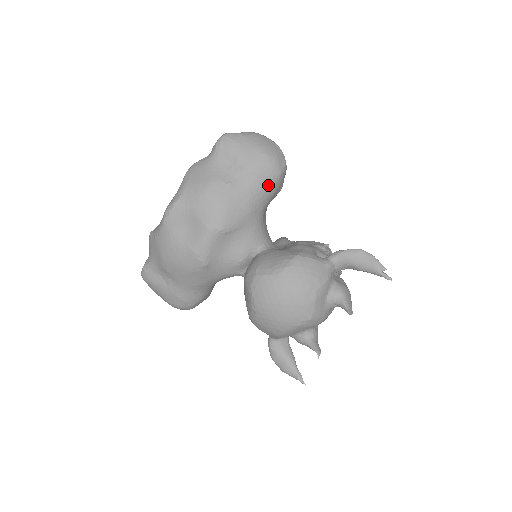
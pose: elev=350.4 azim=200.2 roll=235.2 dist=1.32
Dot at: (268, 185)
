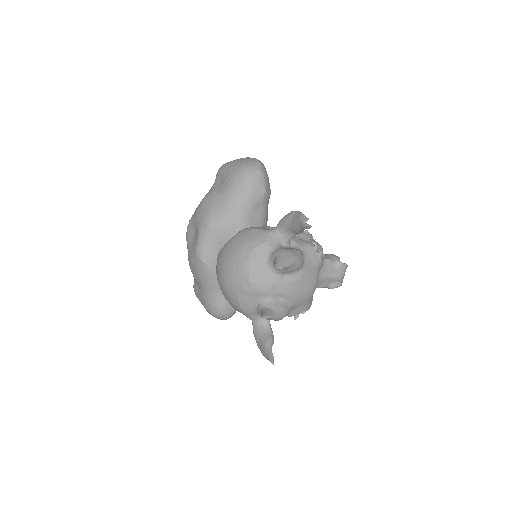
Dot at: (242, 188)
